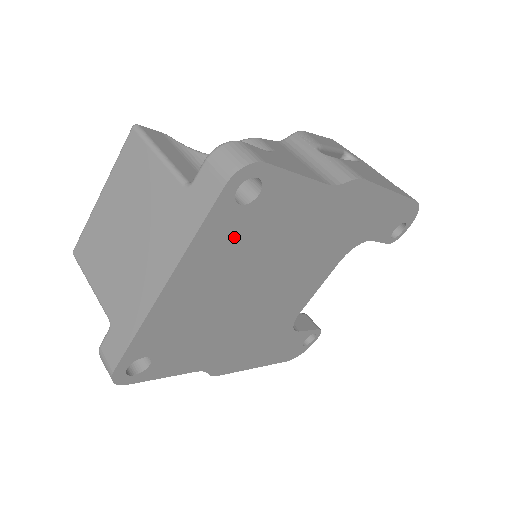
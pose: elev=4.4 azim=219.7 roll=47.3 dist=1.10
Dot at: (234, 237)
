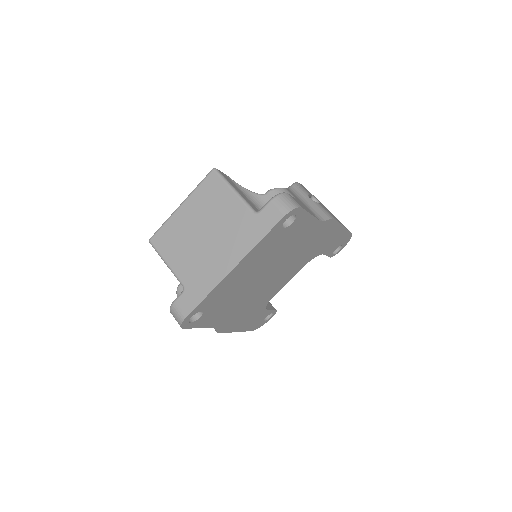
Dot at: (272, 244)
